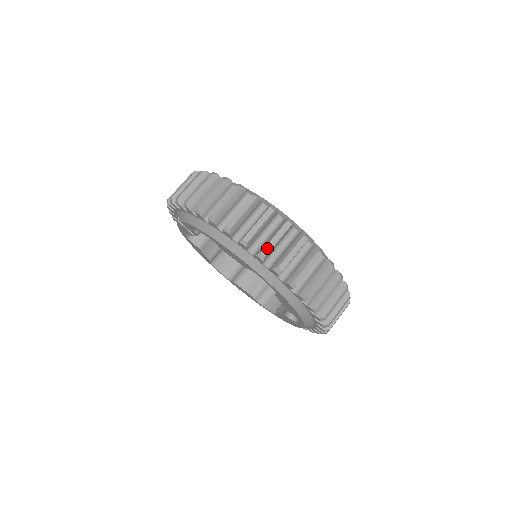
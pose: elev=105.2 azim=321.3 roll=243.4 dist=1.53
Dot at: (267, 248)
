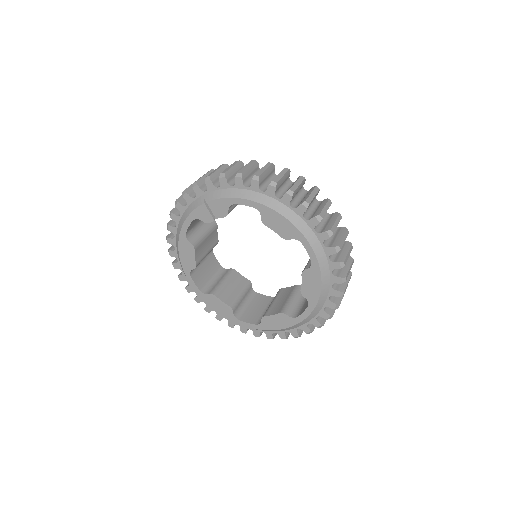
Dot at: (322, 213)
